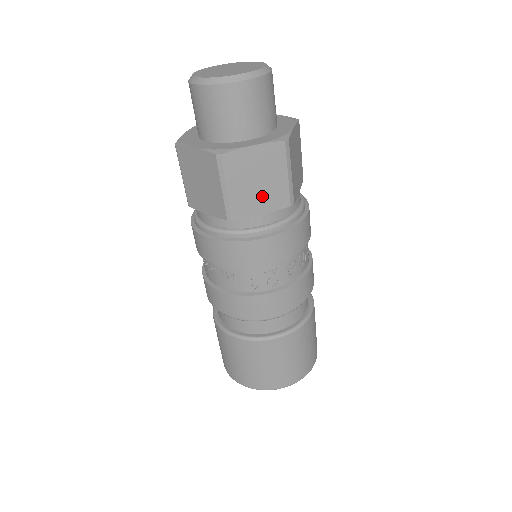
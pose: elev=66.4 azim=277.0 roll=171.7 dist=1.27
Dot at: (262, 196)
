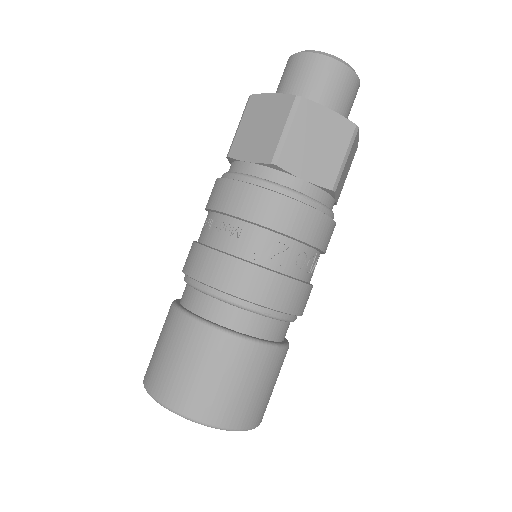
Dot at: (313, 161)
